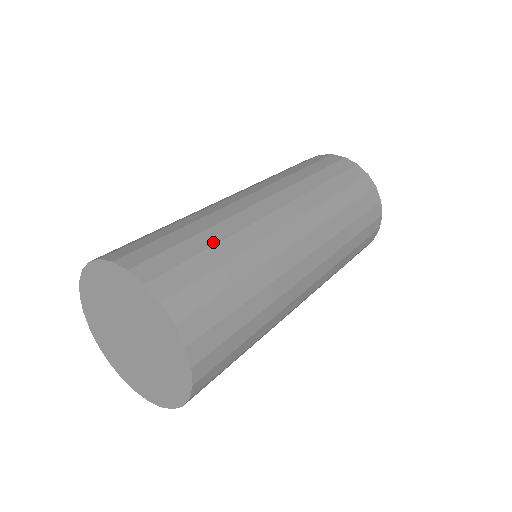
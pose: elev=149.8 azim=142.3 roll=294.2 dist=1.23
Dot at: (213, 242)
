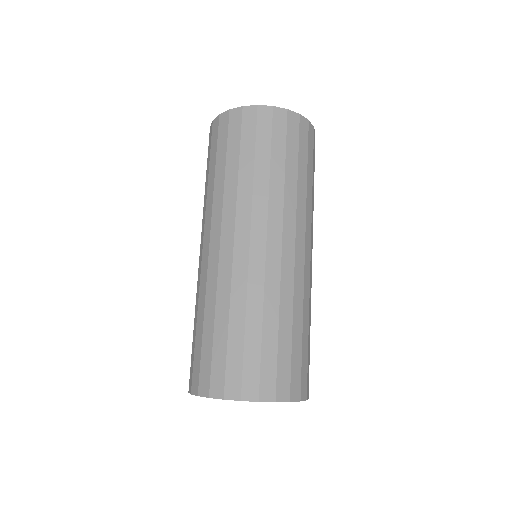
Dot at: (259, 327)
